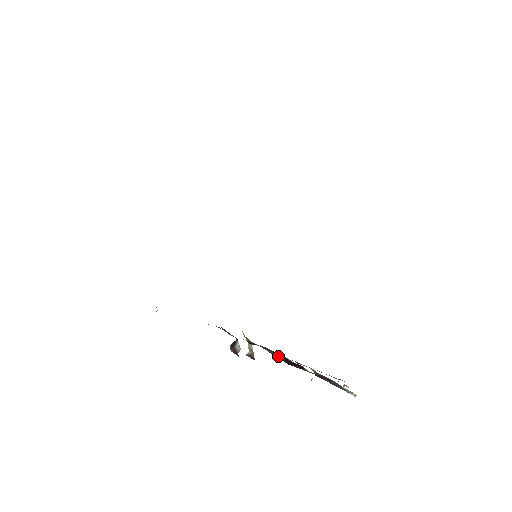
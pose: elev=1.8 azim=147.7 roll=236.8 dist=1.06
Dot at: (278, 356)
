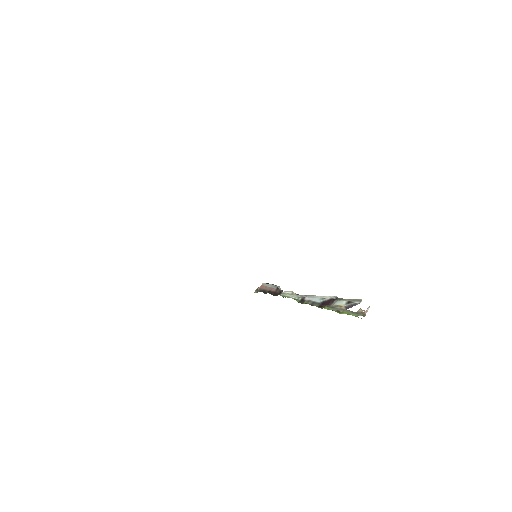
Dot at: (322, 305)
